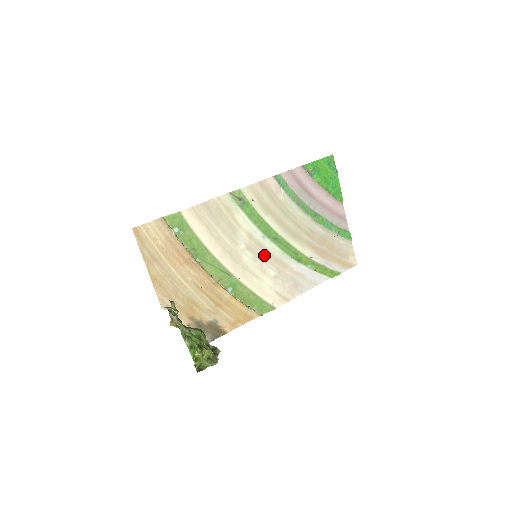
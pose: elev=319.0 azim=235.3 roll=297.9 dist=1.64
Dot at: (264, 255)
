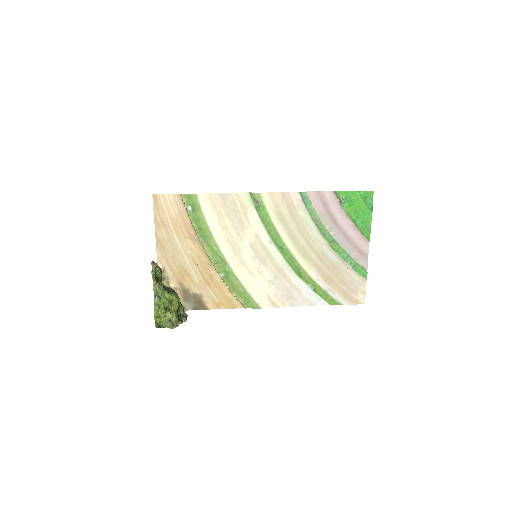
Dot at: (266, 258)
